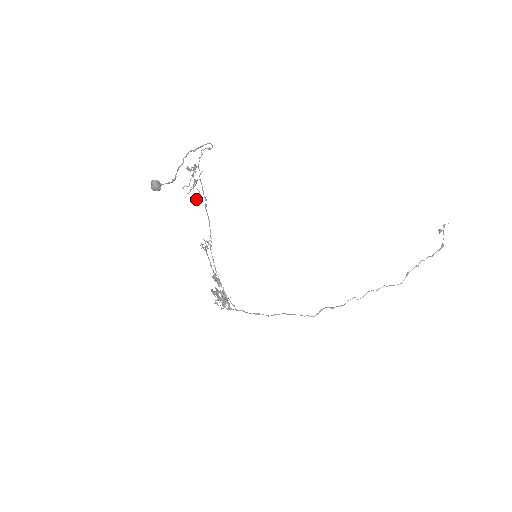
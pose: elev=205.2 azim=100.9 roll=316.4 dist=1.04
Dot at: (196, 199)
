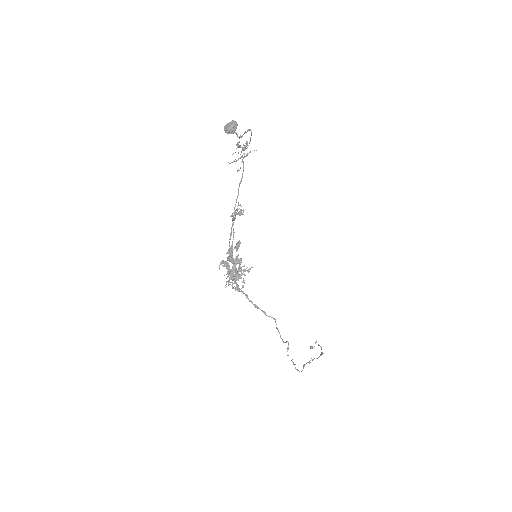
Dot at: (238, 170)
